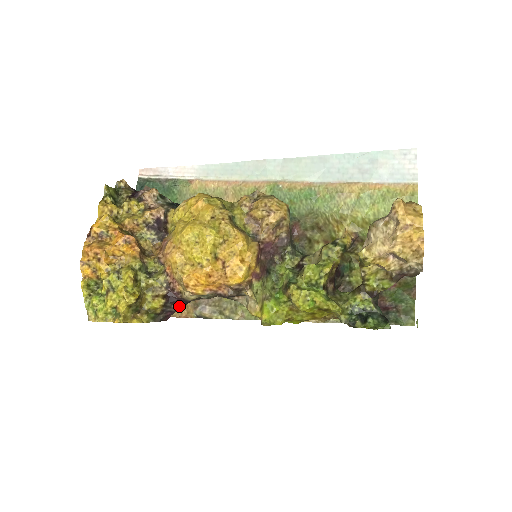
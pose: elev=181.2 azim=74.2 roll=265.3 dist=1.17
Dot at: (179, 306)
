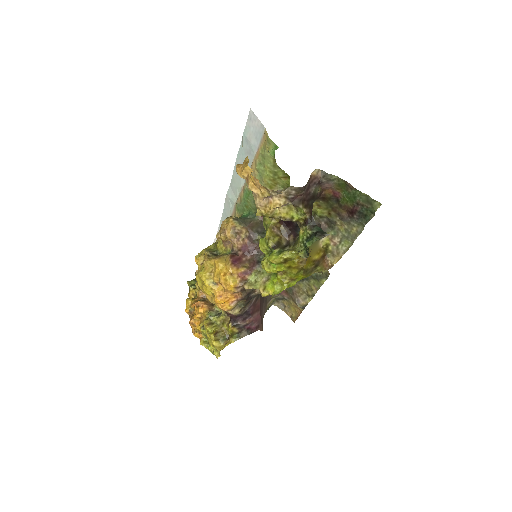
Dot at: (245, 319)
